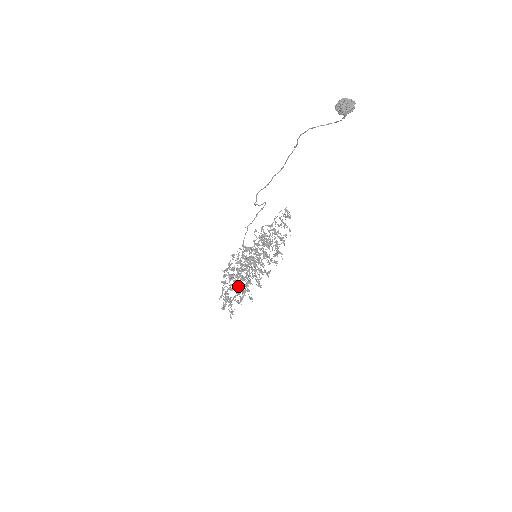
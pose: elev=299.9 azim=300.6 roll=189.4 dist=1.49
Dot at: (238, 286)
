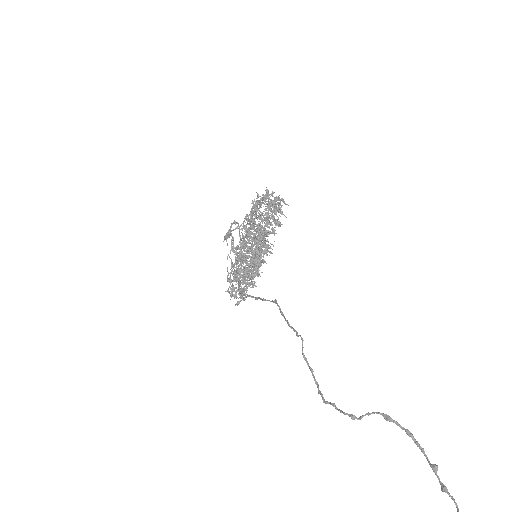
Dot at: occluded
